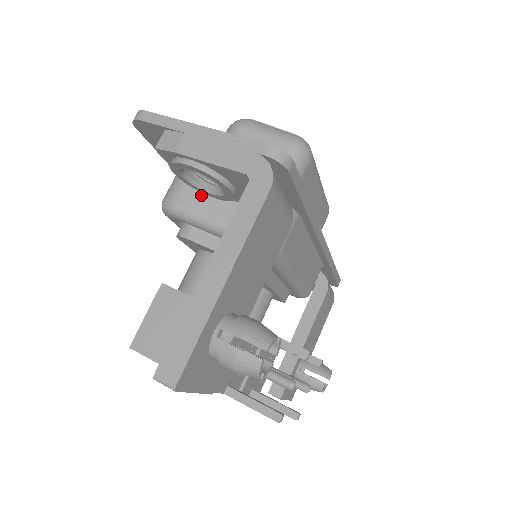
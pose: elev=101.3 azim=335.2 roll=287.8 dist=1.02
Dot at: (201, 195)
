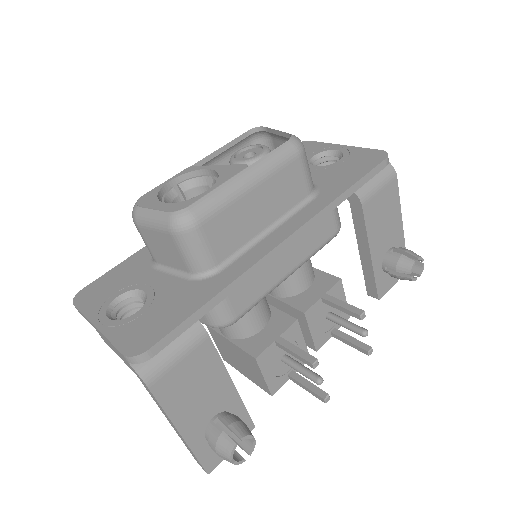
Dot at: occluded
